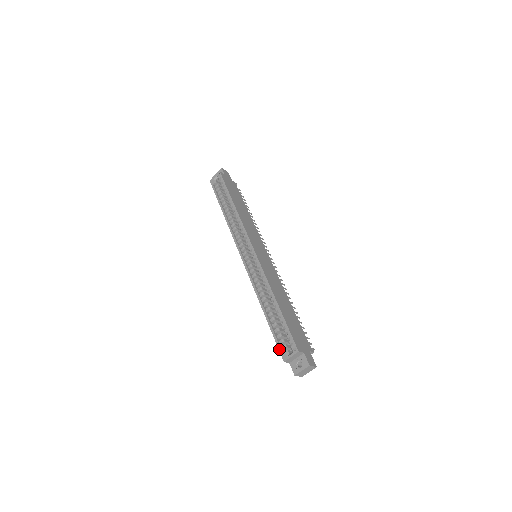
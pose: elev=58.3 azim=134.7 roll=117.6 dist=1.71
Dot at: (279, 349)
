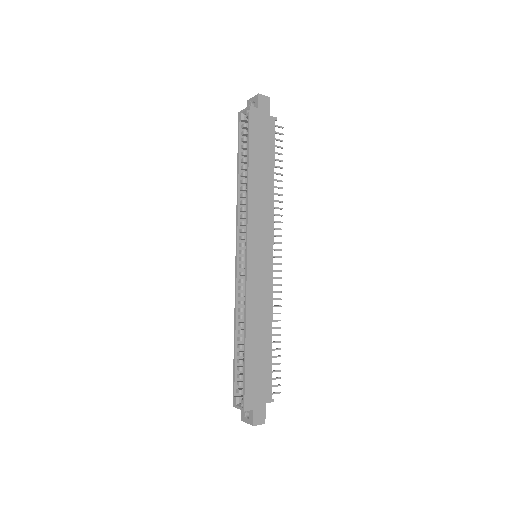
Dot at: (233, 391)
